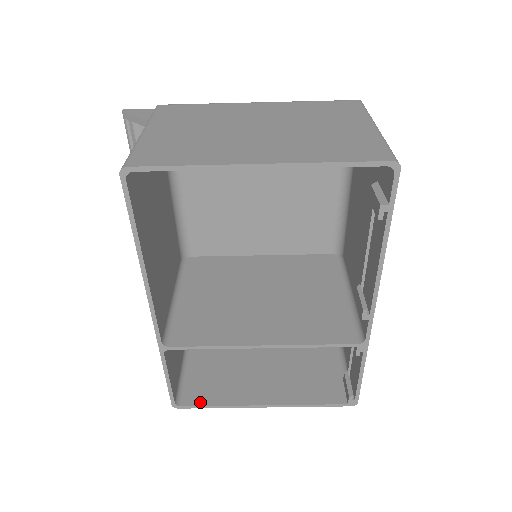
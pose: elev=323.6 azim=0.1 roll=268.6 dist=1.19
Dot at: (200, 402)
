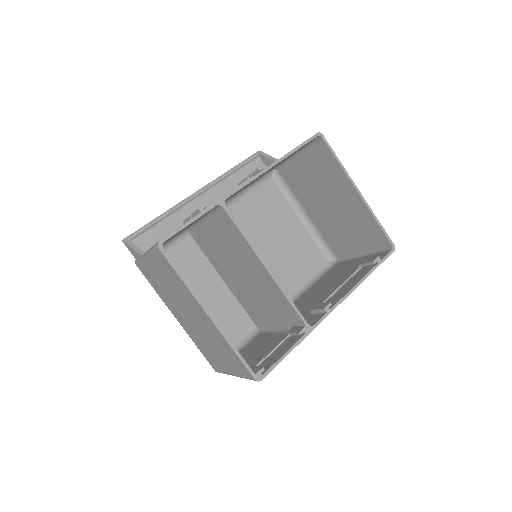
Dot at: (173, 264)
